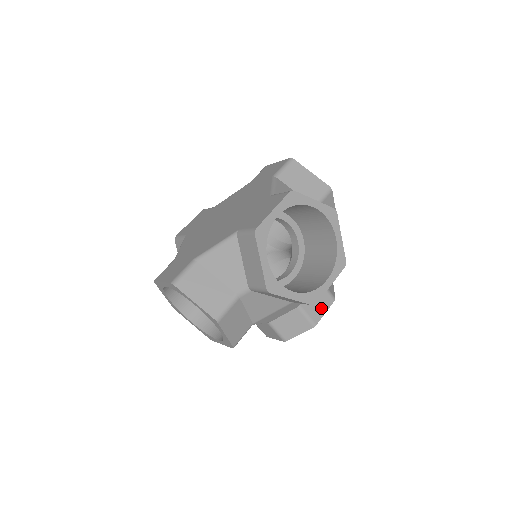
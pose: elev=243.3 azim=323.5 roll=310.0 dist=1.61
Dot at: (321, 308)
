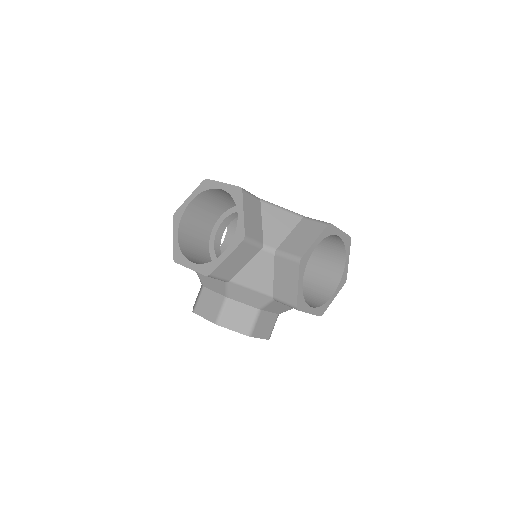
Dot at: (262, 331)
